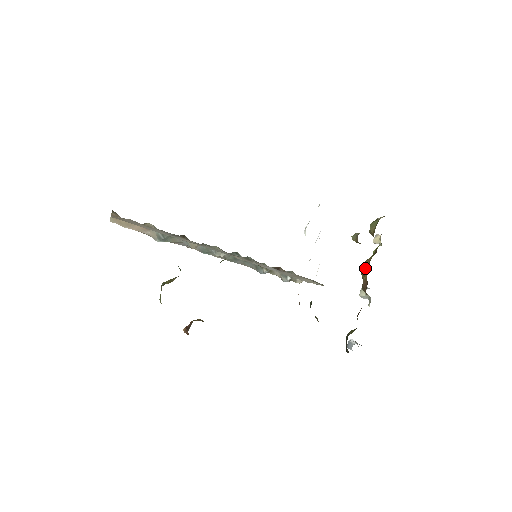
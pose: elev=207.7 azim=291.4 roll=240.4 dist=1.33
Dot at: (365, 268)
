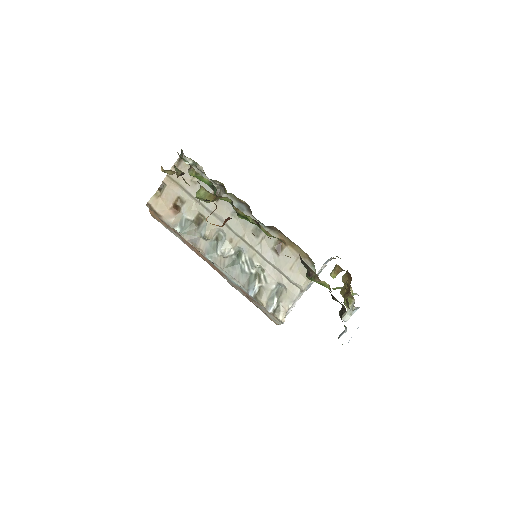
Dot at: (345, 284)
